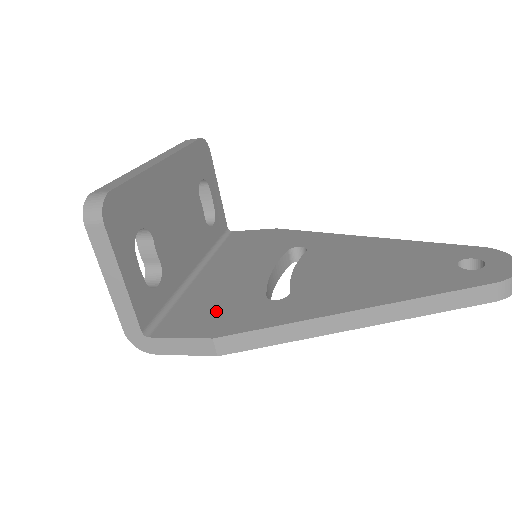
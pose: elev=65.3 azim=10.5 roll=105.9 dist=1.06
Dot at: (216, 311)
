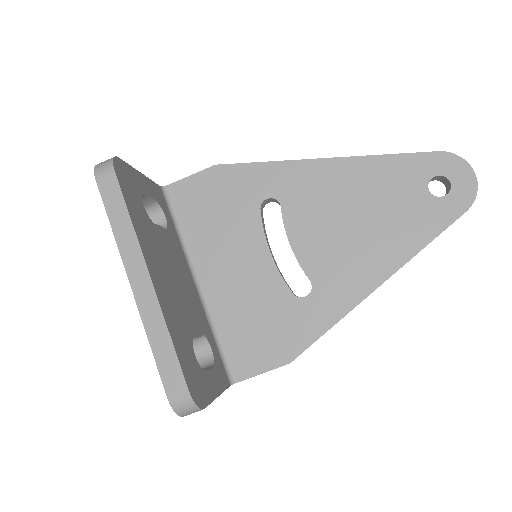
Dot at: (265, 331)
